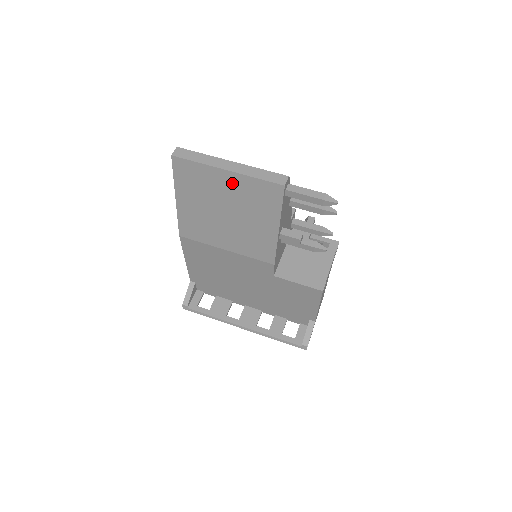
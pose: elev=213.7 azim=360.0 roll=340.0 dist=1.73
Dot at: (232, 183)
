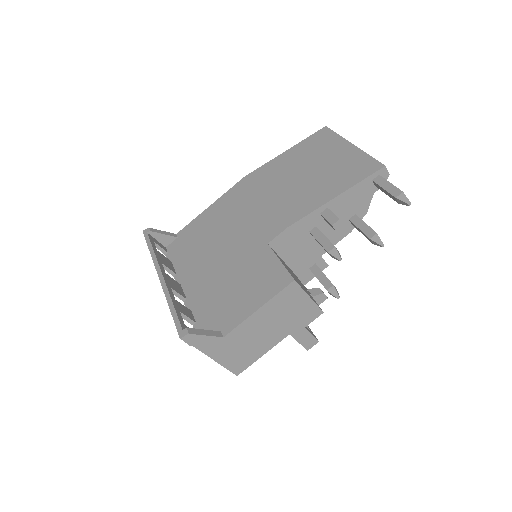
Dot at: (345, 153)
